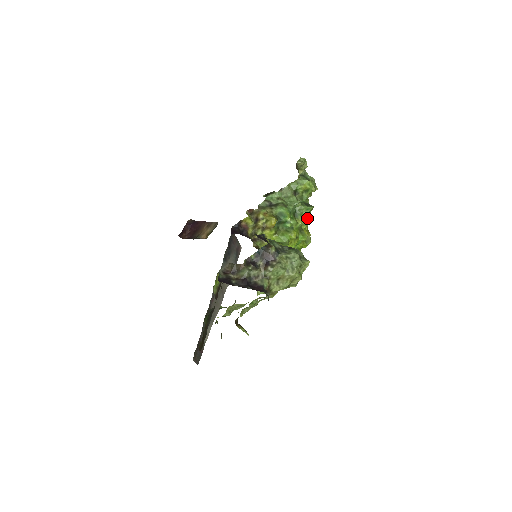
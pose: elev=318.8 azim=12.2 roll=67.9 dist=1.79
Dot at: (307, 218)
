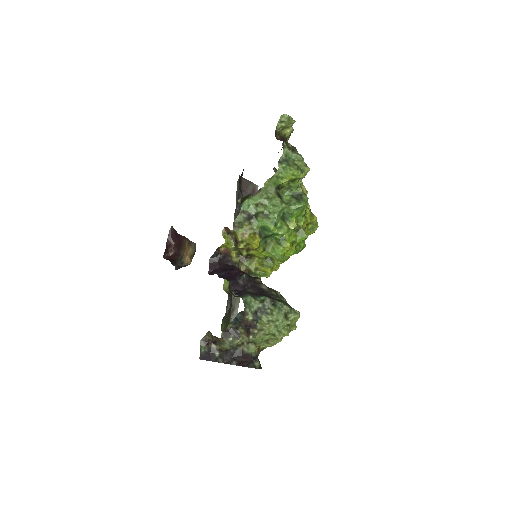
Dot at: (304, 210)
